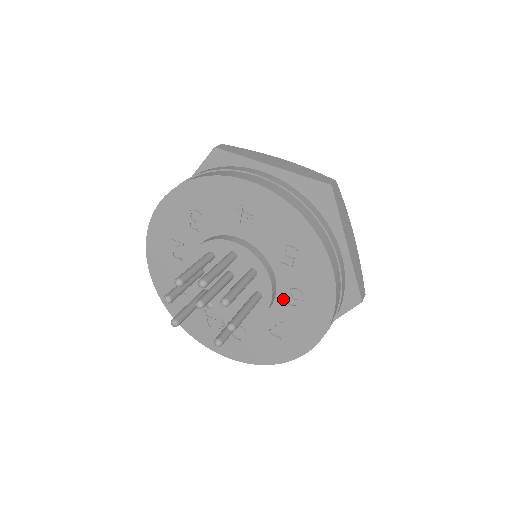
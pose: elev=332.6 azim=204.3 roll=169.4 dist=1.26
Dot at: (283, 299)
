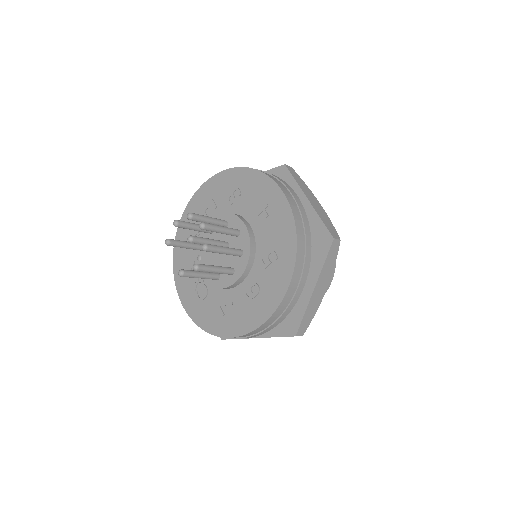
Dot at: (245, 287)
